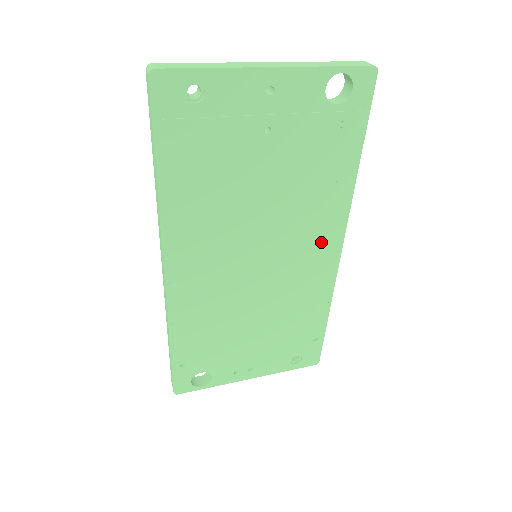
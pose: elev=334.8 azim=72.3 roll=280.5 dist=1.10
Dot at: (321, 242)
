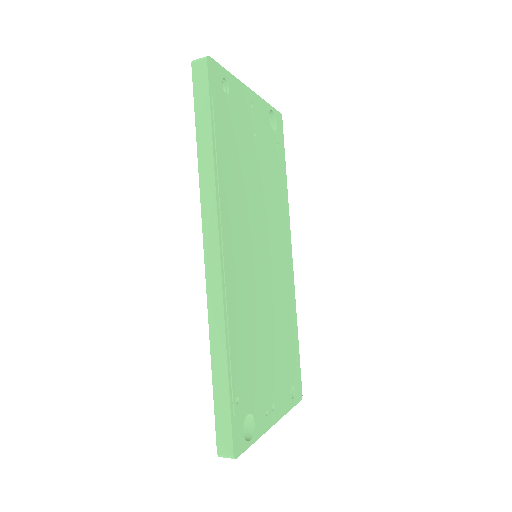
Dot at: (284, 245)
